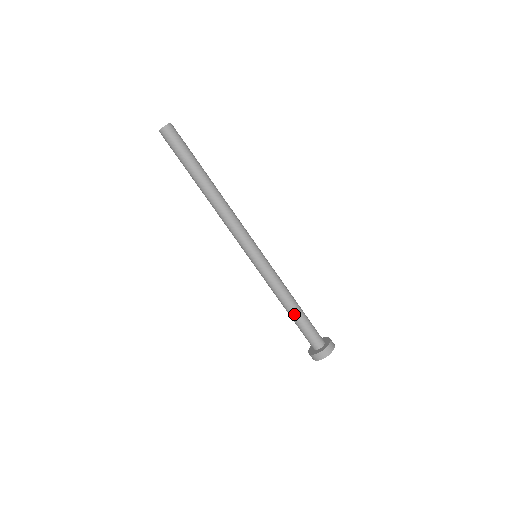
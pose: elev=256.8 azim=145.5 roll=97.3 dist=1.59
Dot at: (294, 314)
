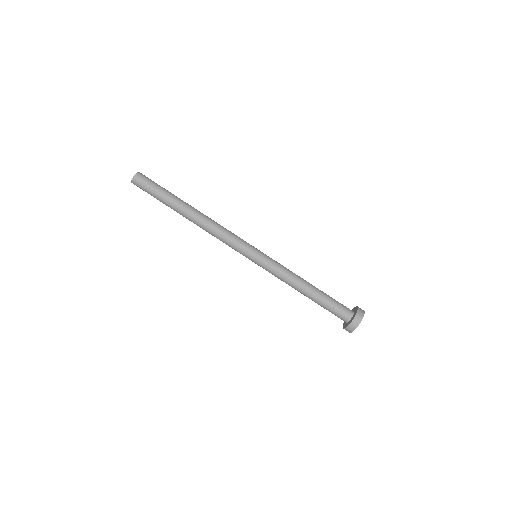
Dot at: (312, 295)
